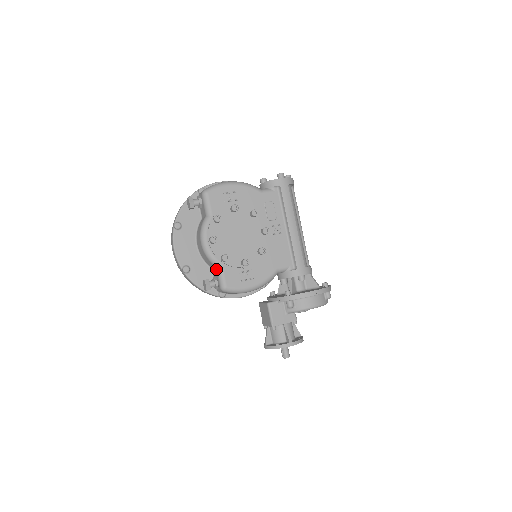
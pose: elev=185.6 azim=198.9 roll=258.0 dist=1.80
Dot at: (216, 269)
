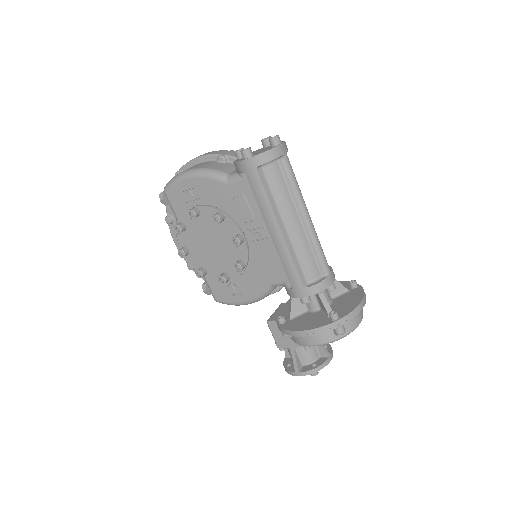
Dot at: occluded
